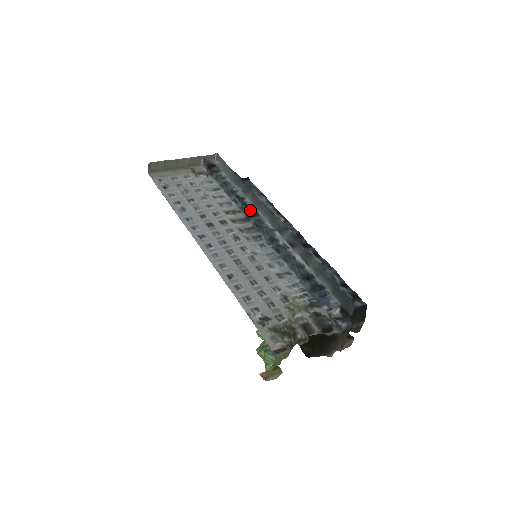
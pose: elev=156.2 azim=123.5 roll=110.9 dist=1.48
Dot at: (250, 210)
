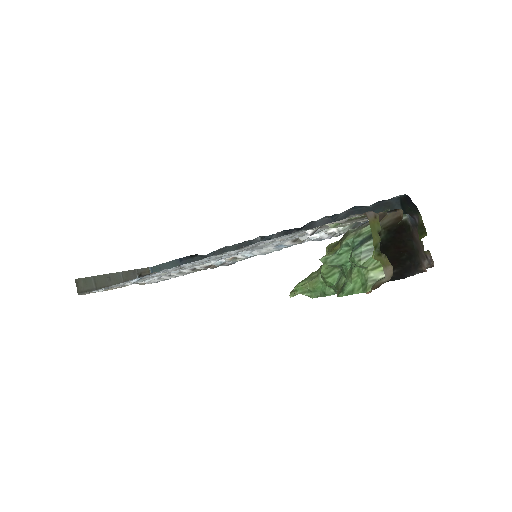
Dot at: occluded
